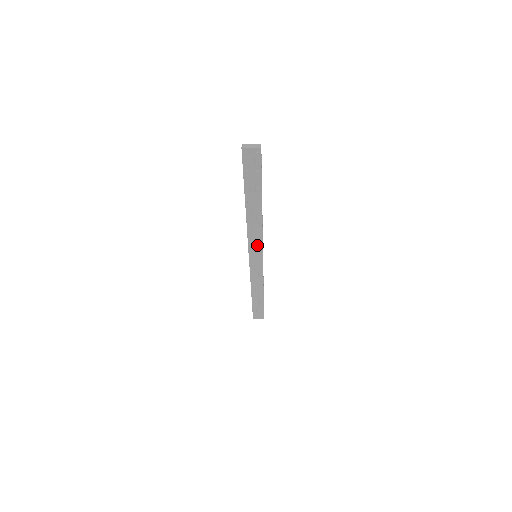
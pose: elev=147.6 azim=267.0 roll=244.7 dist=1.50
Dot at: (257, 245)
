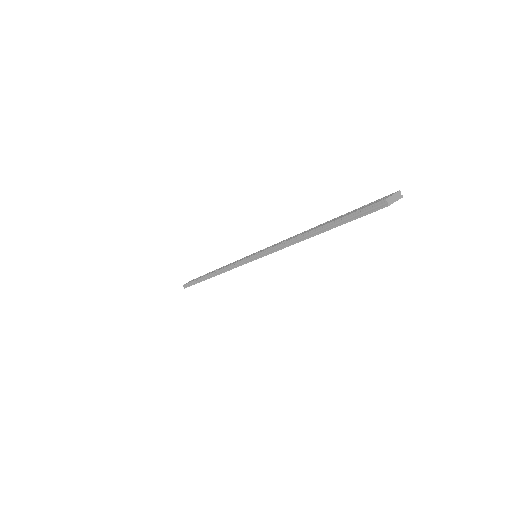
Dot at: occluded
